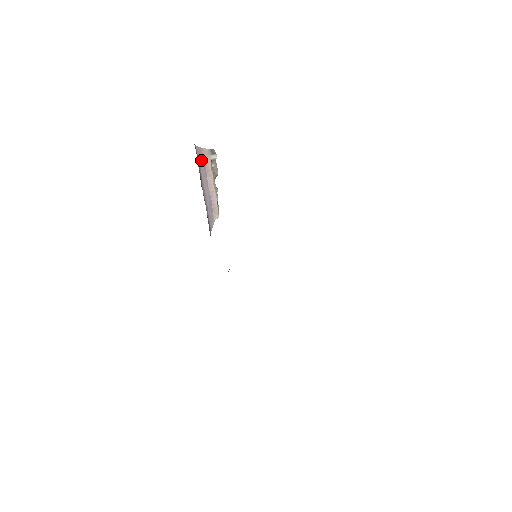
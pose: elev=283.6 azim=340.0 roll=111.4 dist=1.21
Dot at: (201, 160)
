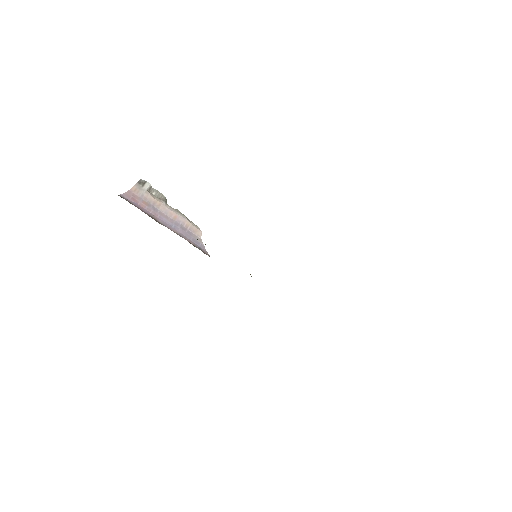
Dot at: (138, 201)
